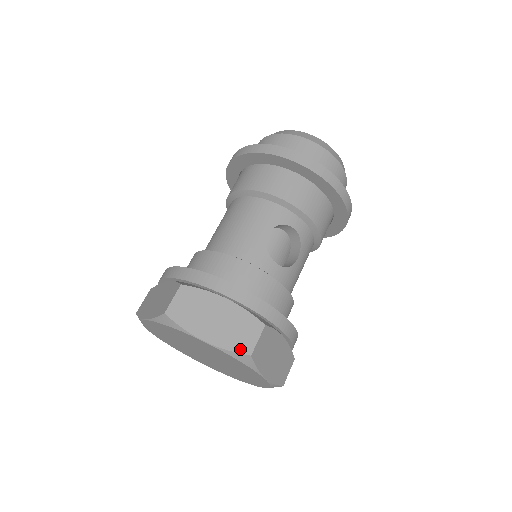
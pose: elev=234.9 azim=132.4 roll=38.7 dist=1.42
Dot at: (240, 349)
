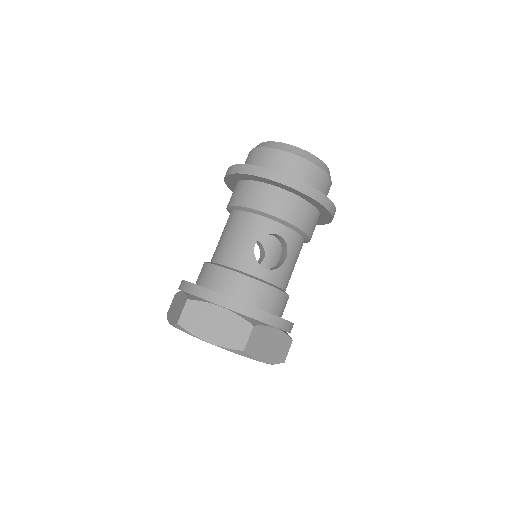
Dot at: (235, 346)
